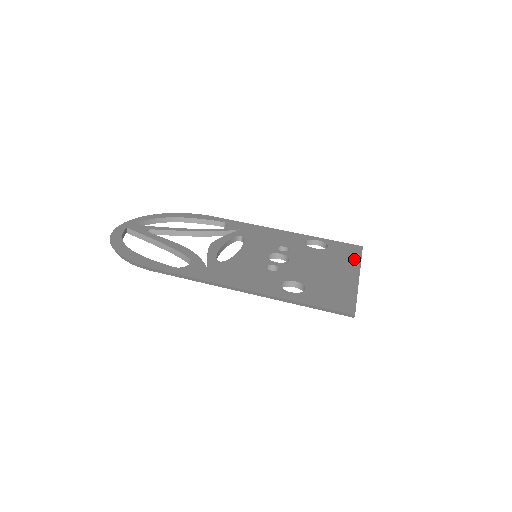
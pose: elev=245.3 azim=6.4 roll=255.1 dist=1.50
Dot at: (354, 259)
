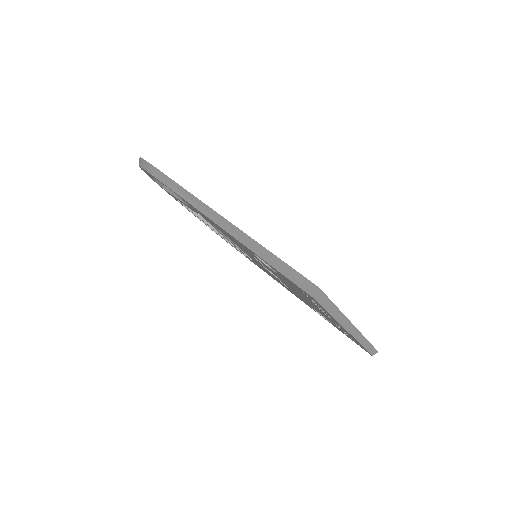
Dot at: occluded
